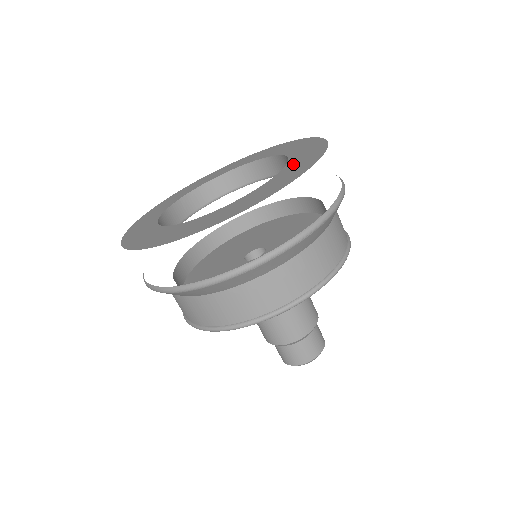
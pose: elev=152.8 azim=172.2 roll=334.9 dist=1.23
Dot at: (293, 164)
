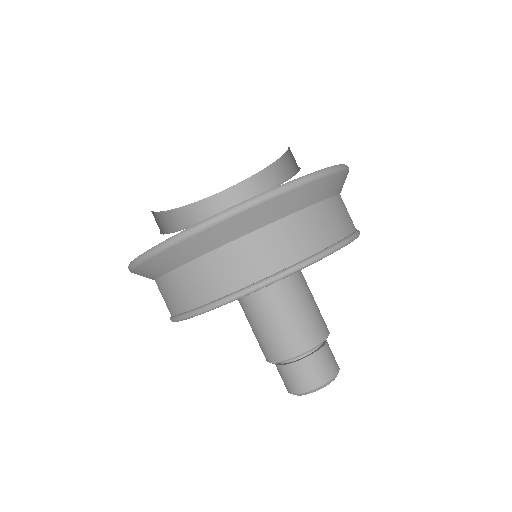
Dot at: occluded
